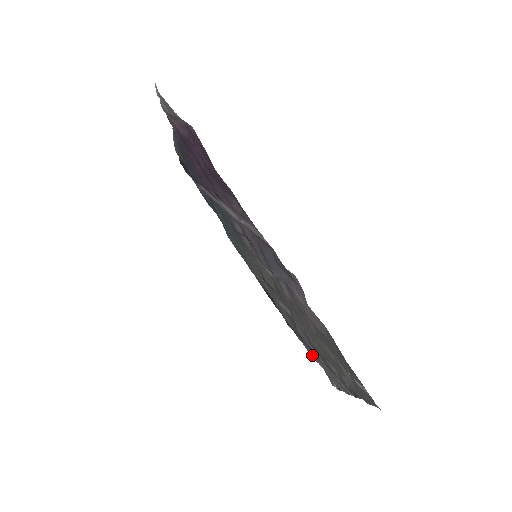
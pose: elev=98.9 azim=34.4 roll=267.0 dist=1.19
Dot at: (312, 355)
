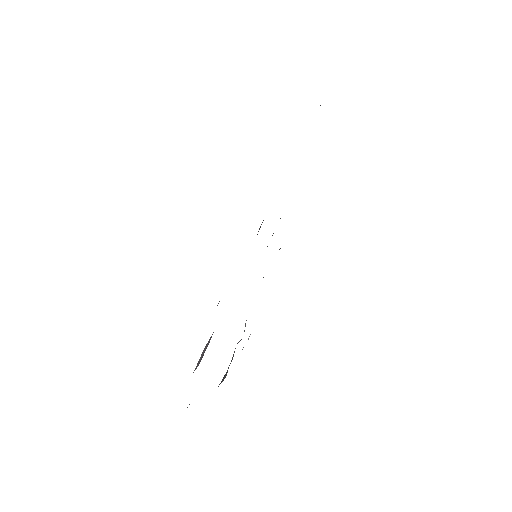
Dot at: occluded
